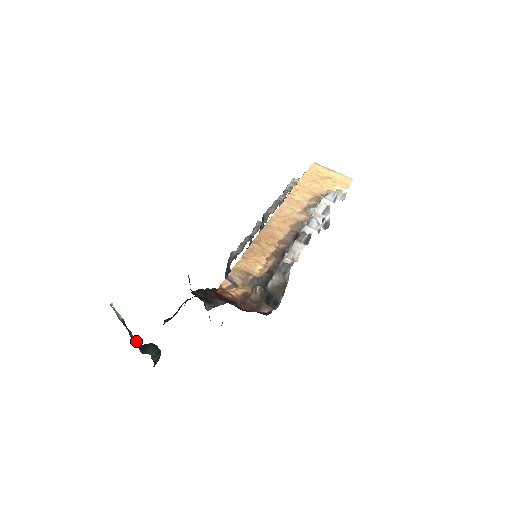
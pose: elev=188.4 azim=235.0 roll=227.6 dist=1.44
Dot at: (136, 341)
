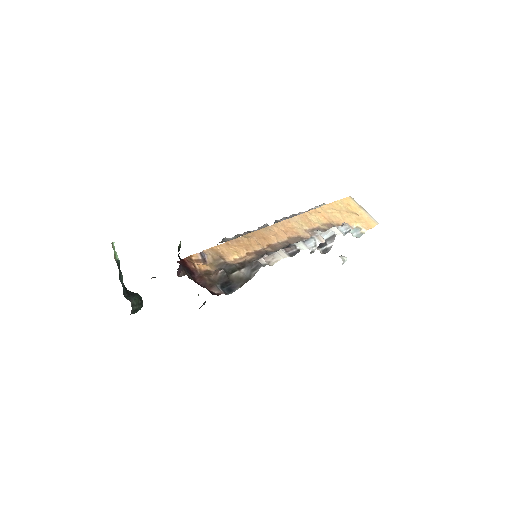
Dot at: occluded
